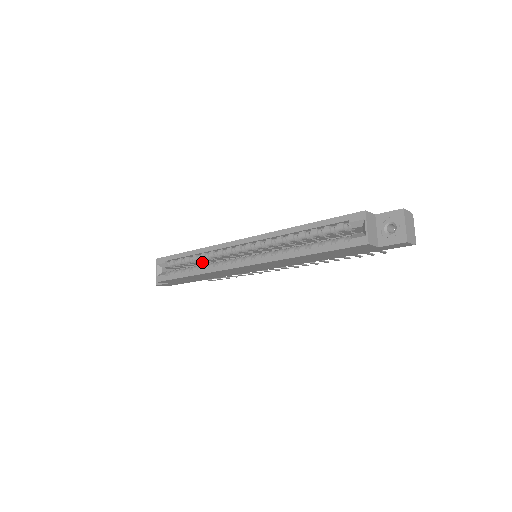
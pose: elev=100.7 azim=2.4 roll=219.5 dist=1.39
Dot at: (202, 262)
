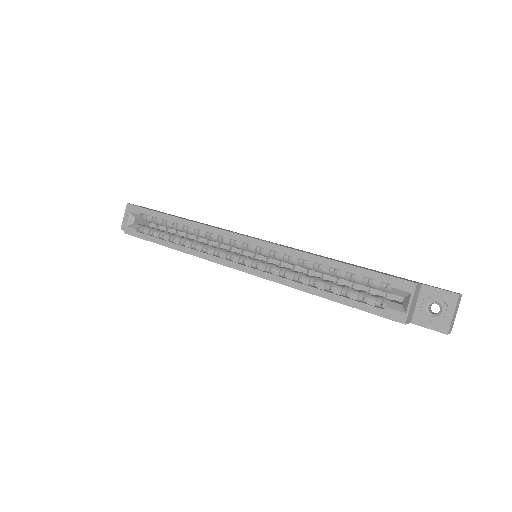
Dot at: occluded
